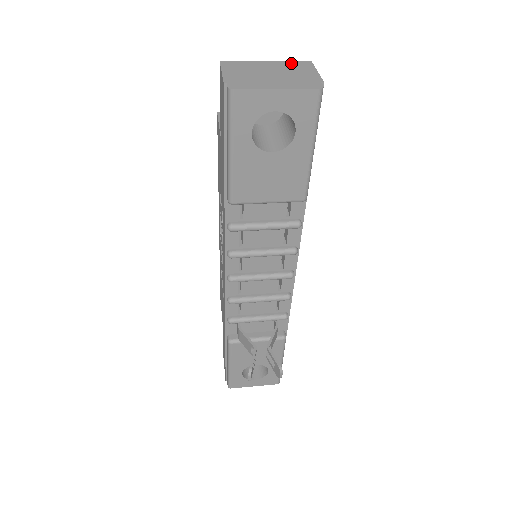
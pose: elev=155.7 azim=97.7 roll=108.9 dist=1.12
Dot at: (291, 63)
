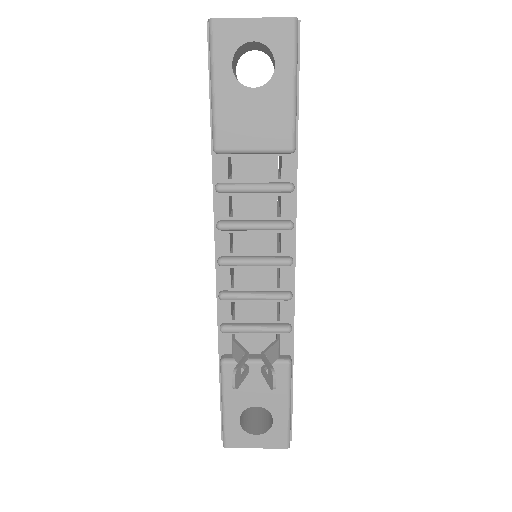
Dot at: occluded
